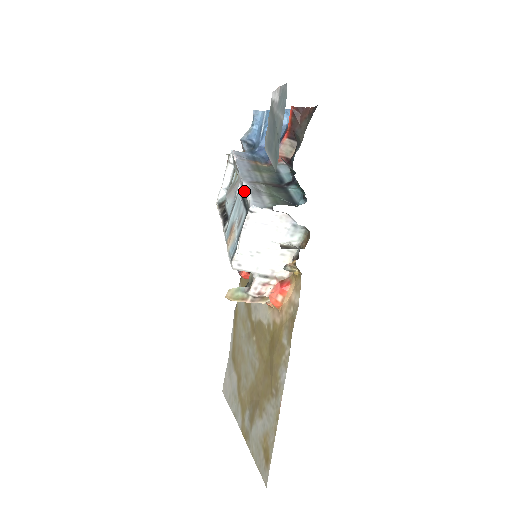
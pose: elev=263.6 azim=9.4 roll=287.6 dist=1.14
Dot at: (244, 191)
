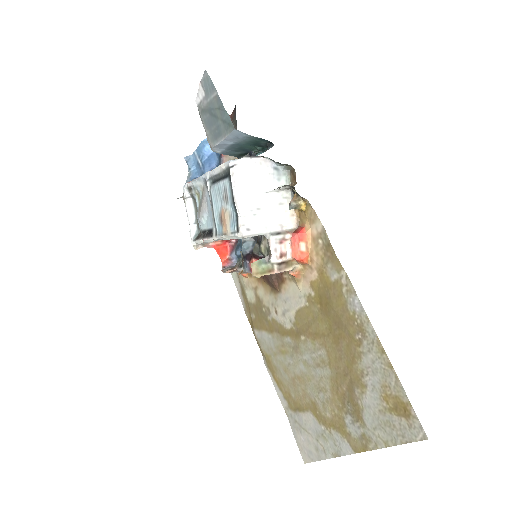
Dot at: (215, 174)
